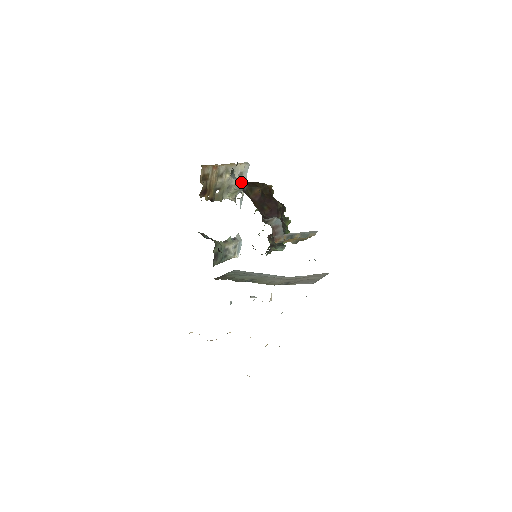
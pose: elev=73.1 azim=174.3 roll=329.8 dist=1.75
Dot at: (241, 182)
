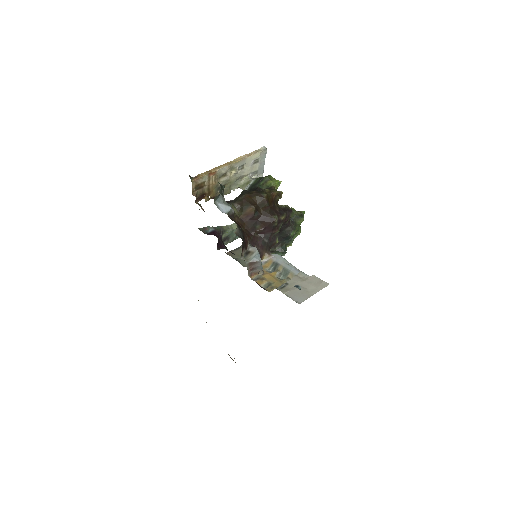
Dot at: (228, 206)
